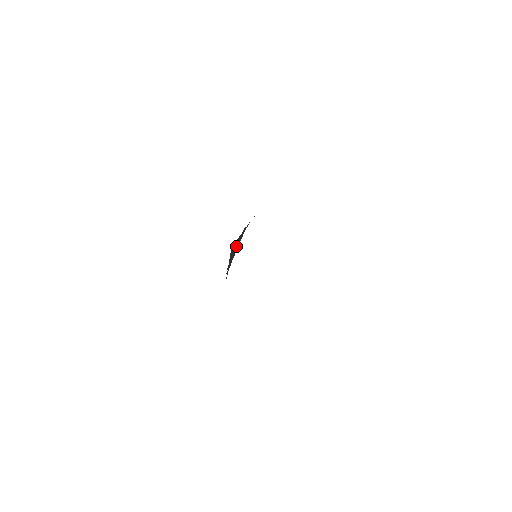
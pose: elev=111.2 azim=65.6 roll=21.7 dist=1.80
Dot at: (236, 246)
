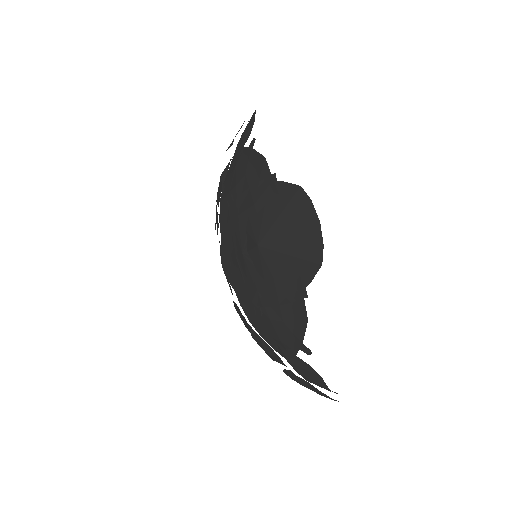
Dot at: (298, 220)
